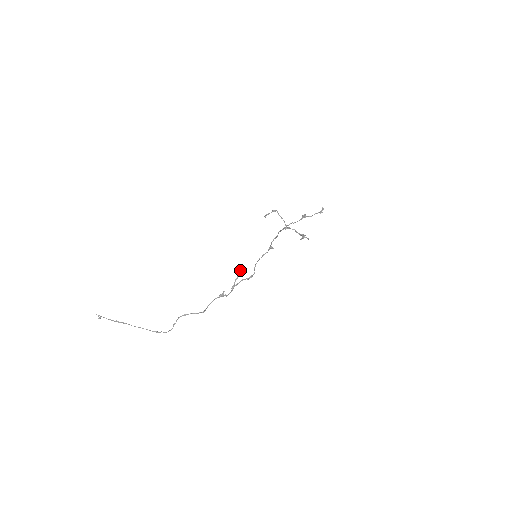
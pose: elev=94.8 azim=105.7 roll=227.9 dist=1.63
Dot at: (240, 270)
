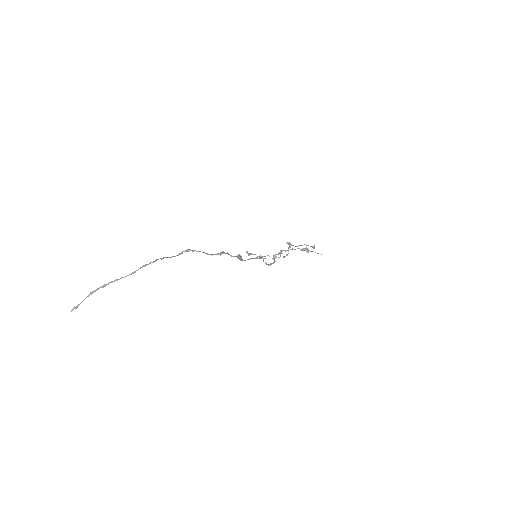
Dot at: (239, 255)
